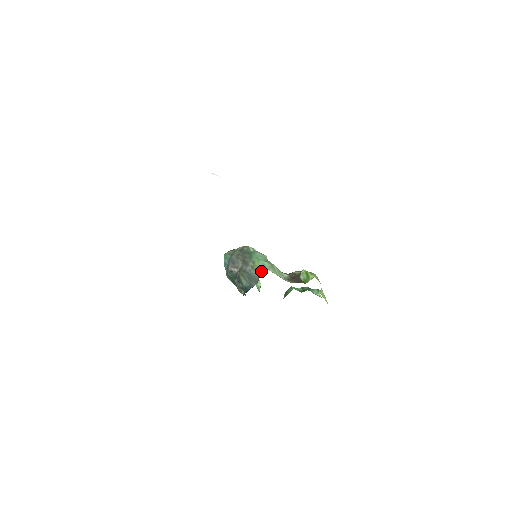
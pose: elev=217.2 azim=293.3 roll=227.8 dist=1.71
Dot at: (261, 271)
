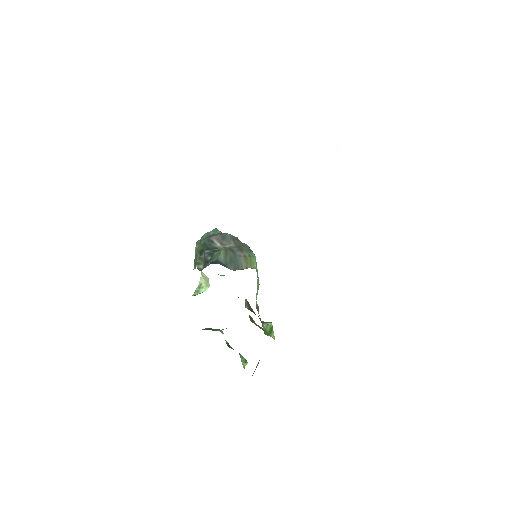
Dot at: (252, 267)
